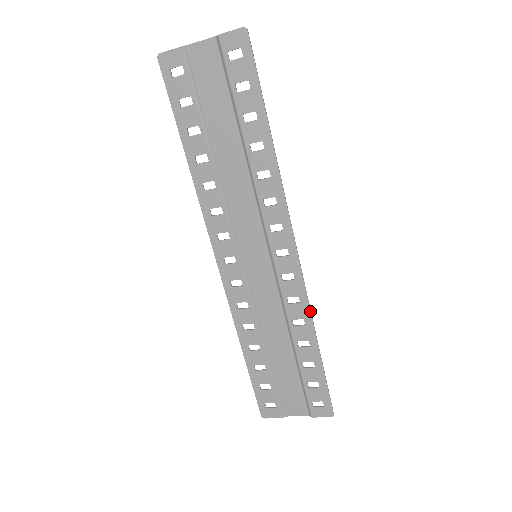
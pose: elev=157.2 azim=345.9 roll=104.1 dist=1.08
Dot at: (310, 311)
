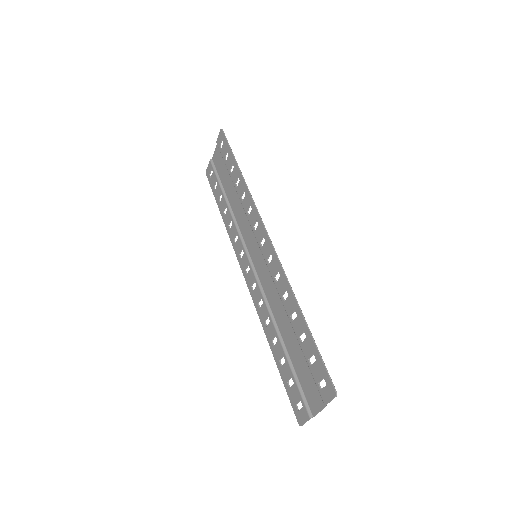
Dot at: (287, 279)
